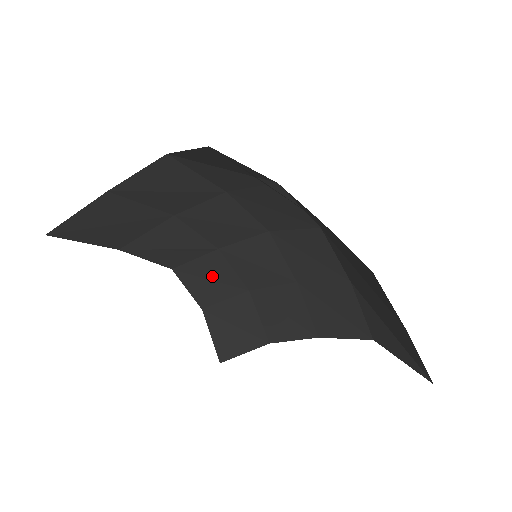
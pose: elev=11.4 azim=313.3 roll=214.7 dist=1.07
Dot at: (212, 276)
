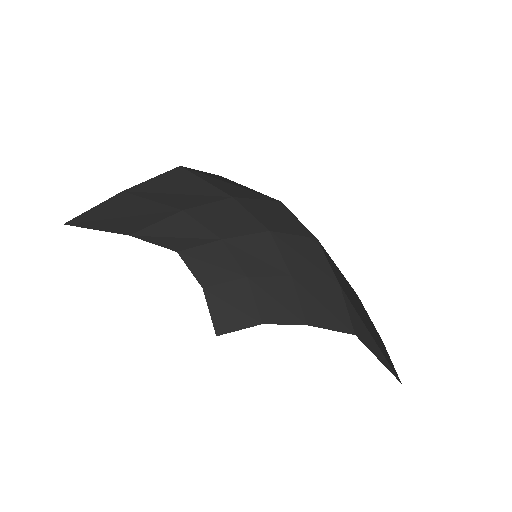
Dot at: (214, 261)
